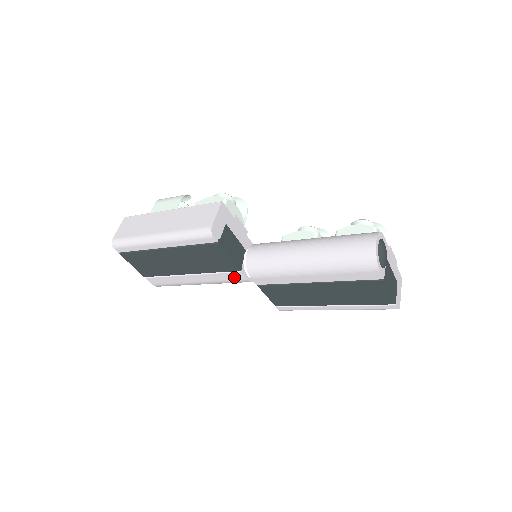
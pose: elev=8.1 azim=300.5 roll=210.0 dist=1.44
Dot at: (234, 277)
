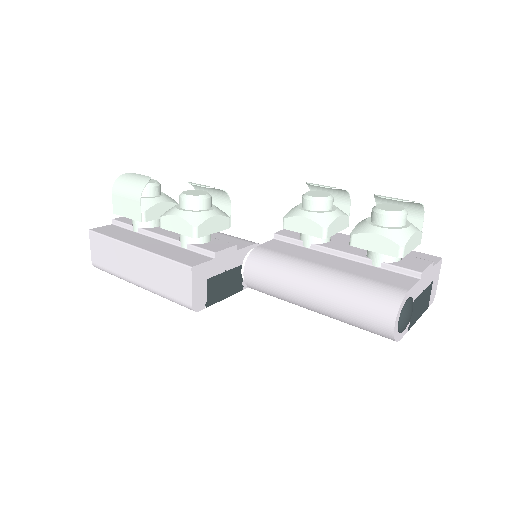
Dot at: occluded
